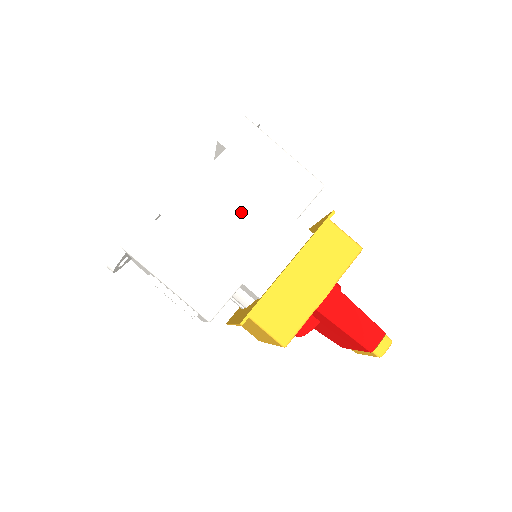
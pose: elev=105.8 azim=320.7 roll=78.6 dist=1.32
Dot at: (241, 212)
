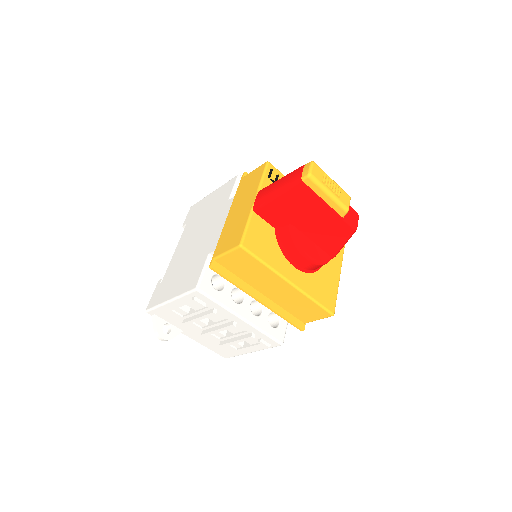
Dot at: (200, 232)
